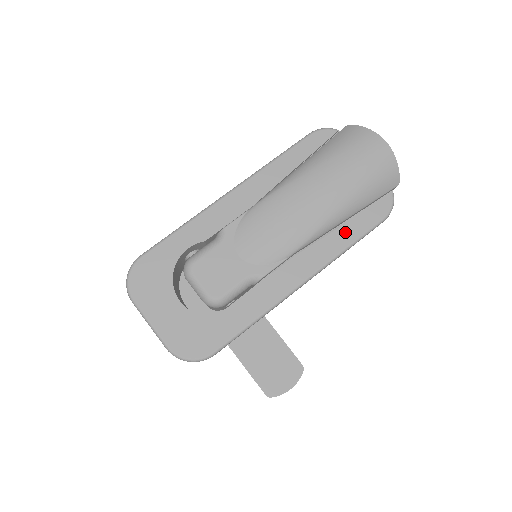
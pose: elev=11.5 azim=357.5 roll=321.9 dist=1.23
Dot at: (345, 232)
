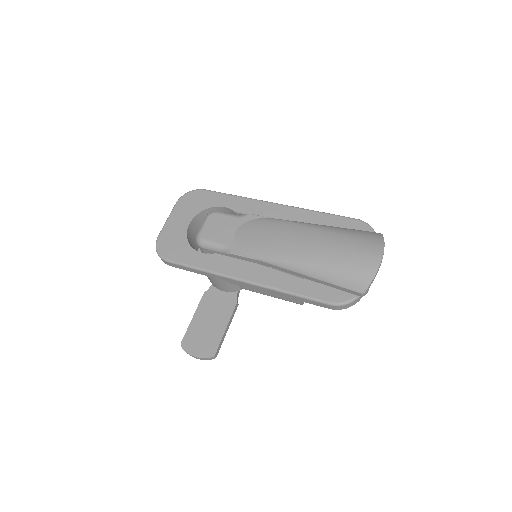
Dot at: (299, 284)
